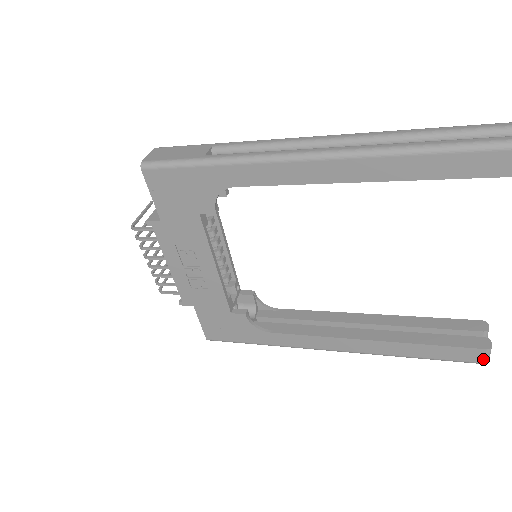
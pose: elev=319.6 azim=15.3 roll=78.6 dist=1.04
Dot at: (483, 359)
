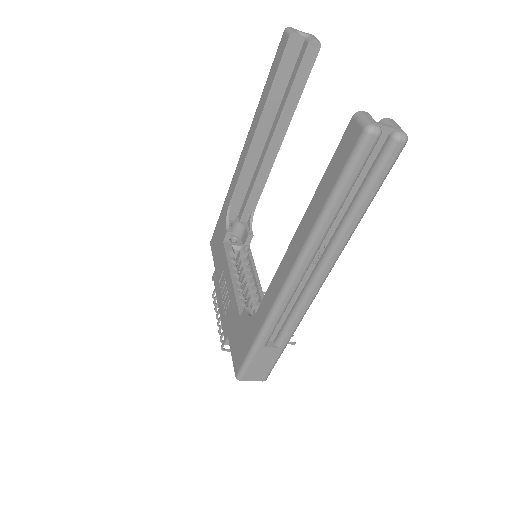
Dot at: (359, 127)
